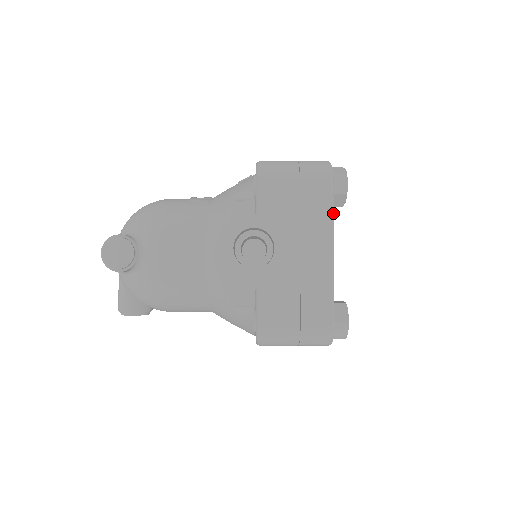
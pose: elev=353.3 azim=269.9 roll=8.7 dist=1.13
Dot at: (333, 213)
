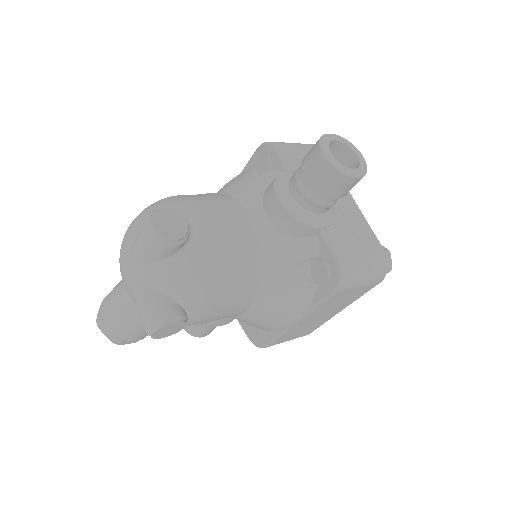
Dot at: occluded
